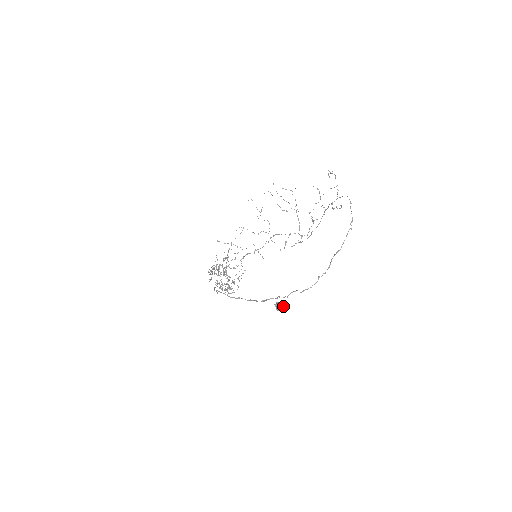
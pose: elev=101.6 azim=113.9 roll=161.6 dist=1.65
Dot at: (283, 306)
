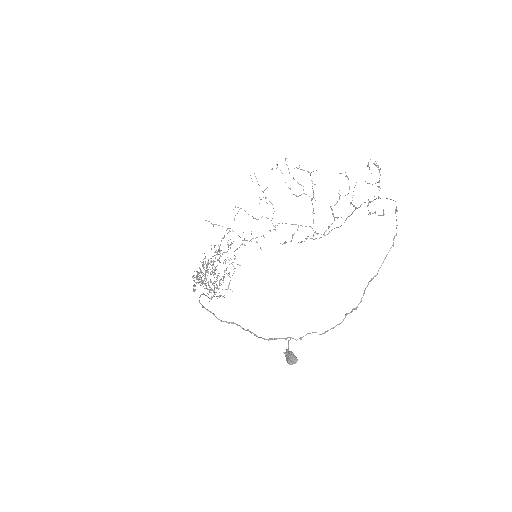
Dot at: (296, 357)
